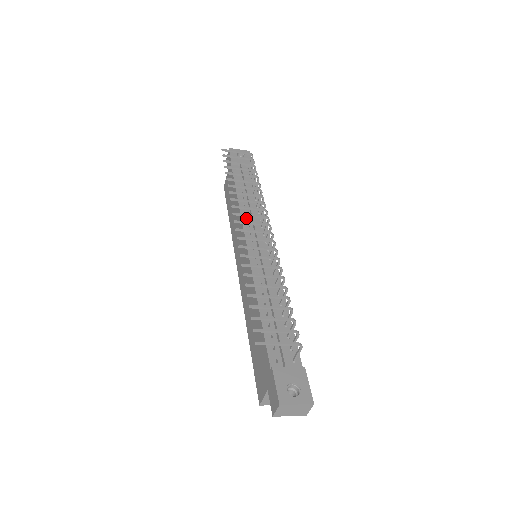
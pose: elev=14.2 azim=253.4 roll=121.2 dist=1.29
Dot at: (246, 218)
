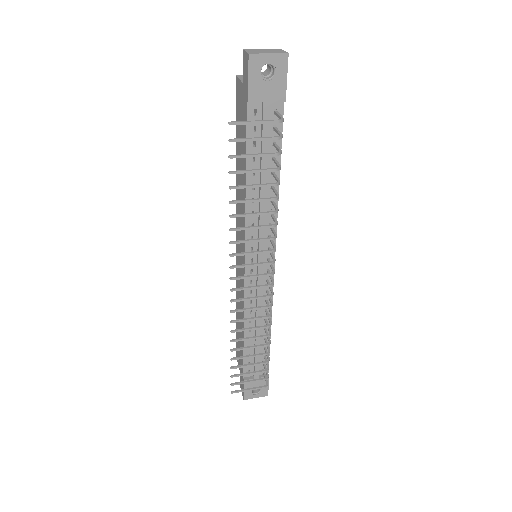
Dot at: (252, 222)
